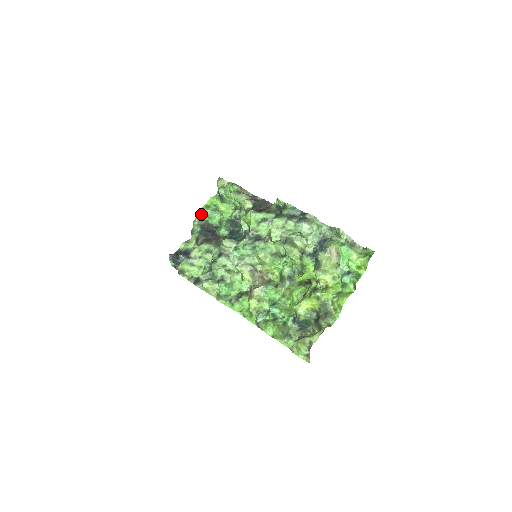
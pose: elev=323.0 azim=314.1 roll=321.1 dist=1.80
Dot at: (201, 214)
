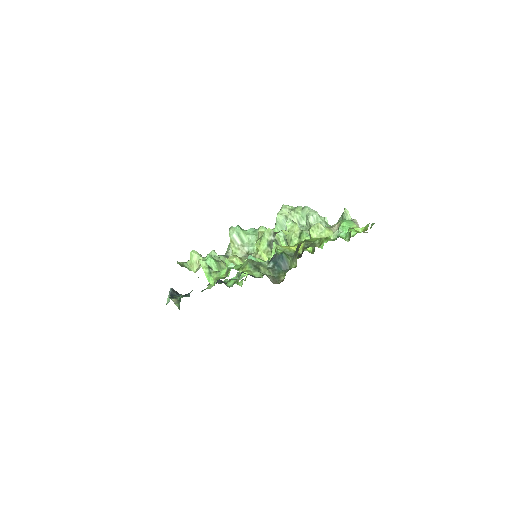
Dot at: (220, 283)
